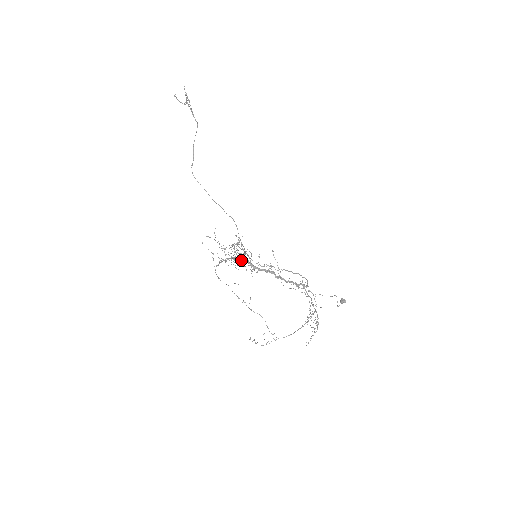
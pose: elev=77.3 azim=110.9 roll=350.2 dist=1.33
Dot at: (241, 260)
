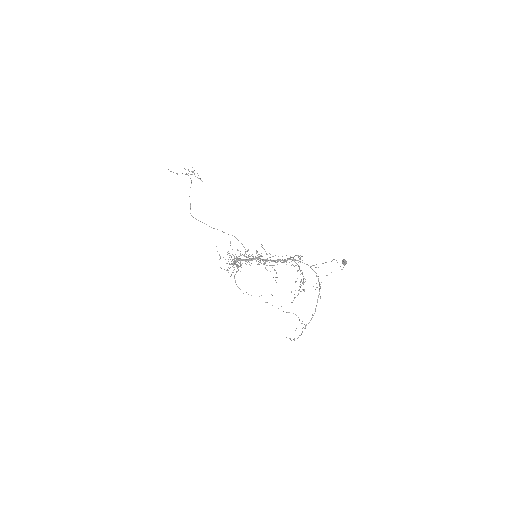
Dot at: occluded
